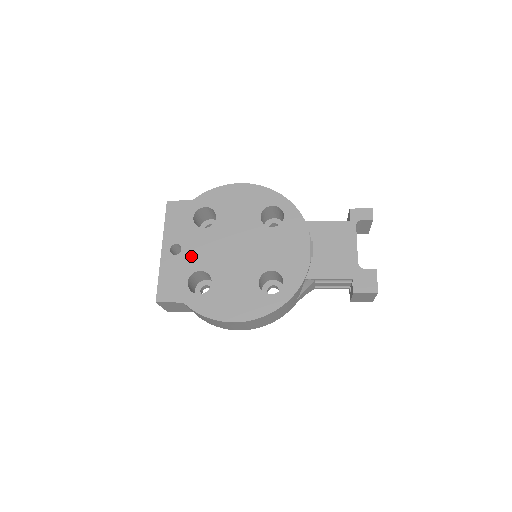
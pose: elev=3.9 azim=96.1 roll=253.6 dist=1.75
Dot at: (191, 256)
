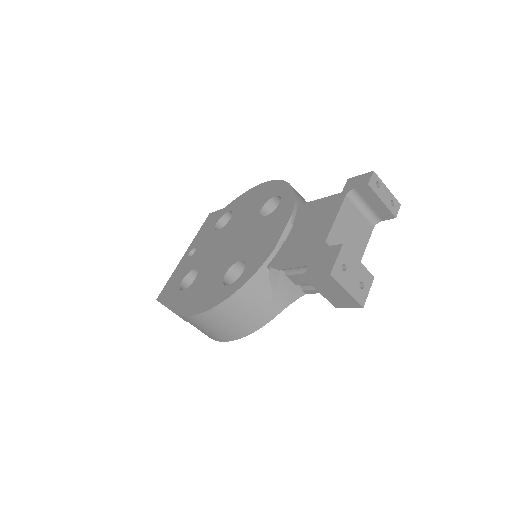
Dot at: (197, 256)
